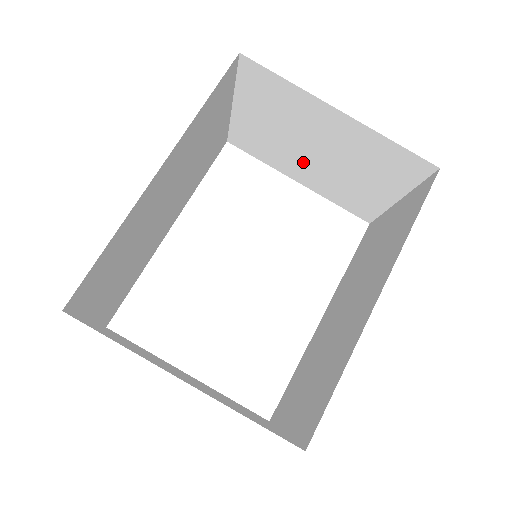
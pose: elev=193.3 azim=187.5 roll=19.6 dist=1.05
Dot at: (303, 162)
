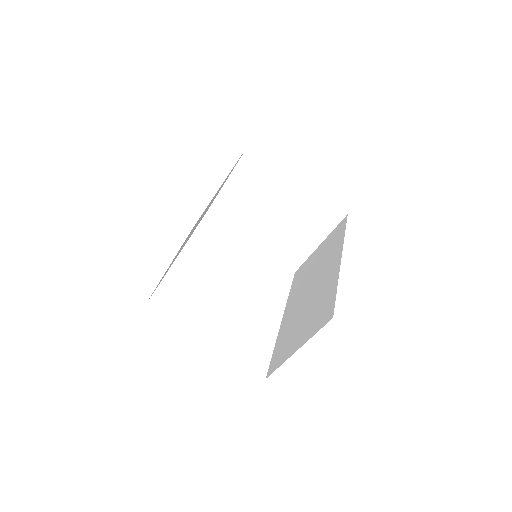
Dot at: (261, 224)
